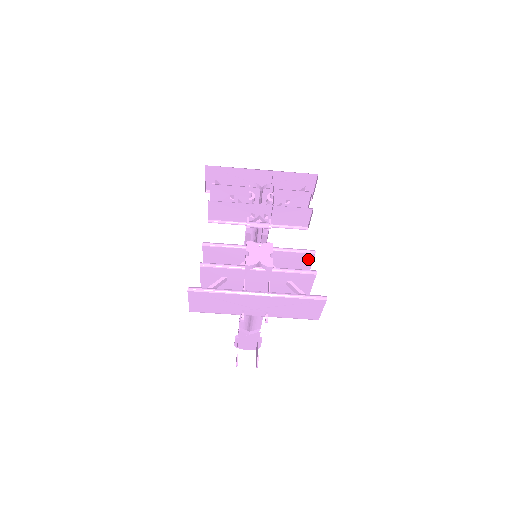
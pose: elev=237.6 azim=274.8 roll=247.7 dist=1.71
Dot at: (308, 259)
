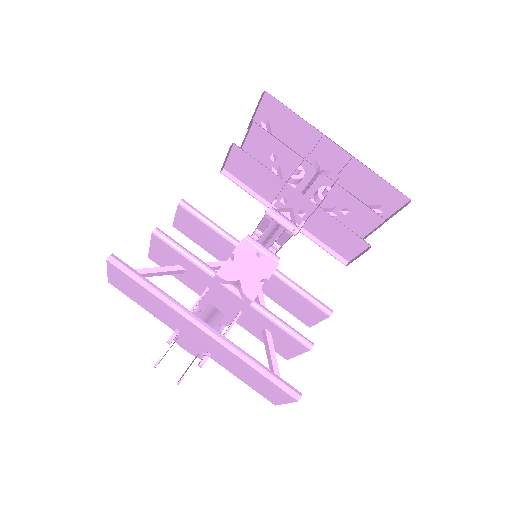
Dot at: (316, 315)
